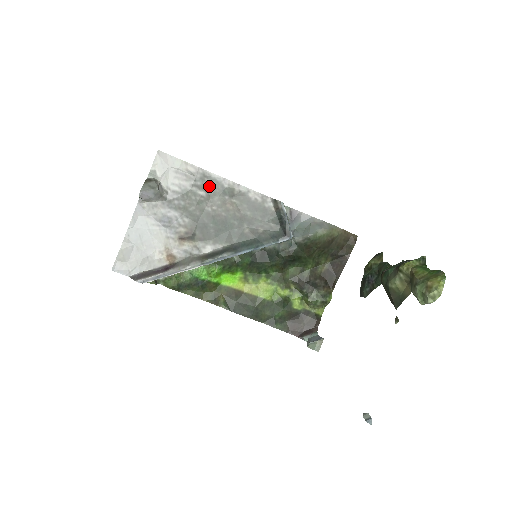
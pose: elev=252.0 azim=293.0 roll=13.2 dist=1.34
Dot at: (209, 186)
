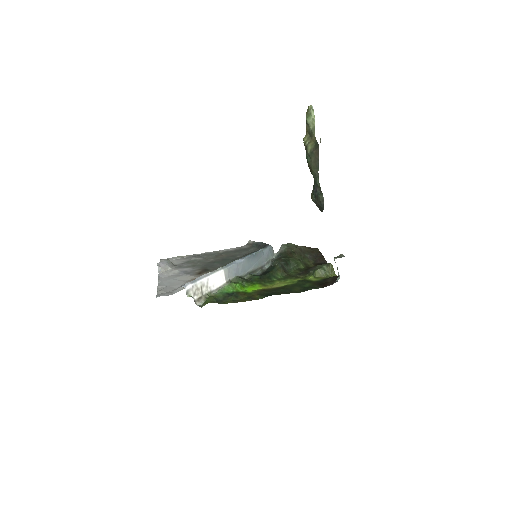
Dot at: (202, 256)
